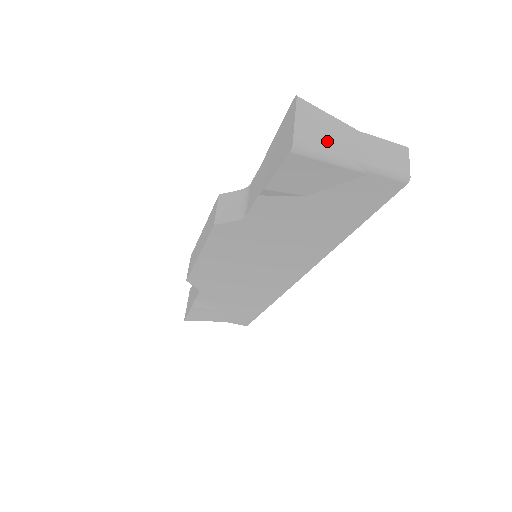
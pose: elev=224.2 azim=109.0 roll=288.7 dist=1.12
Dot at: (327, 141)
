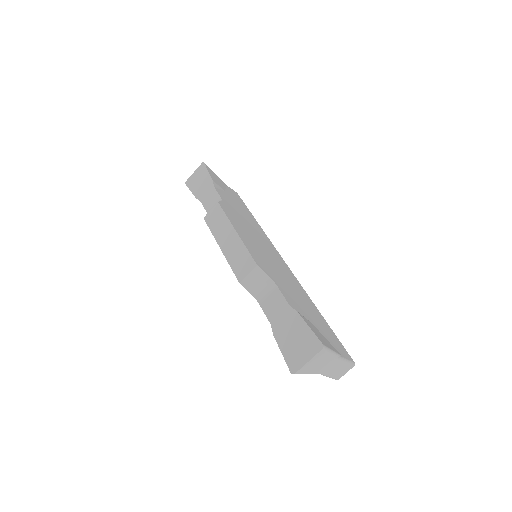
Dot at: (315, 367)
